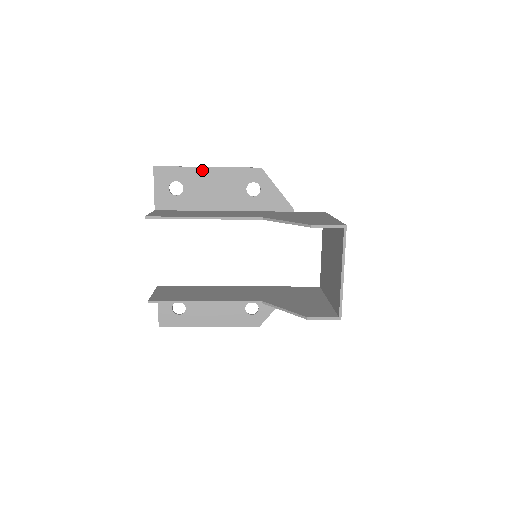
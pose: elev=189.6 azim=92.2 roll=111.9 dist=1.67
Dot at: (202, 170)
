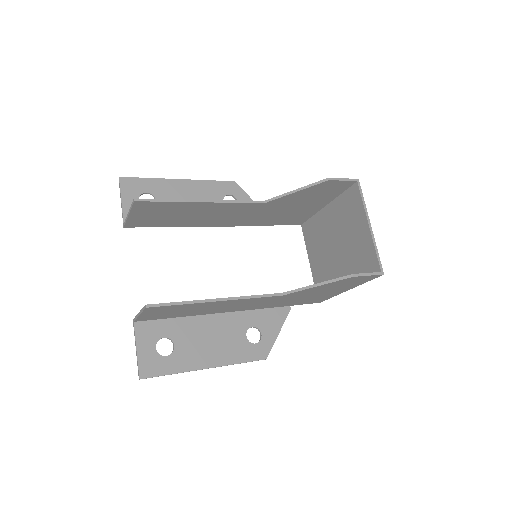
Dot at: (174, 182)
